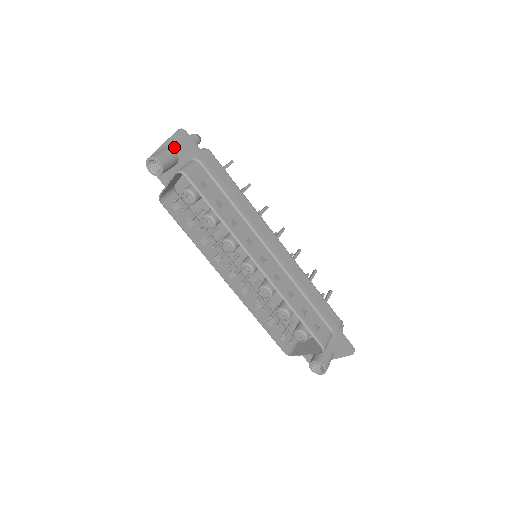
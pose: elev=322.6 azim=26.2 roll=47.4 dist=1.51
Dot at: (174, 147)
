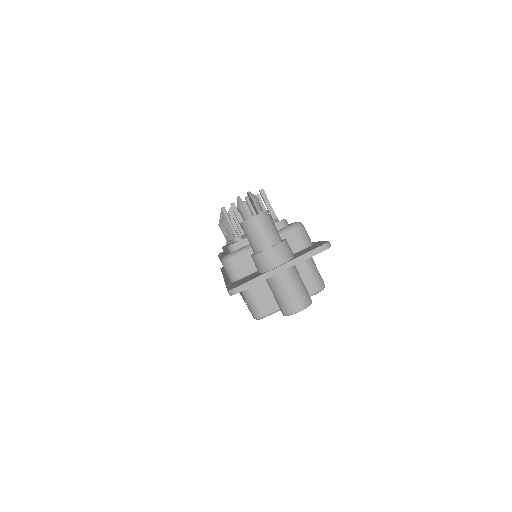
Dot at: occluded
